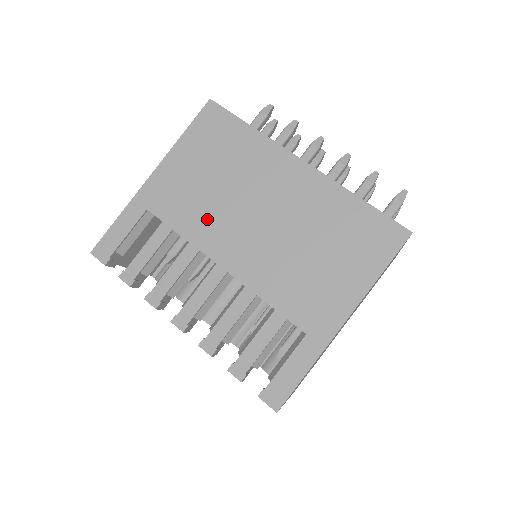
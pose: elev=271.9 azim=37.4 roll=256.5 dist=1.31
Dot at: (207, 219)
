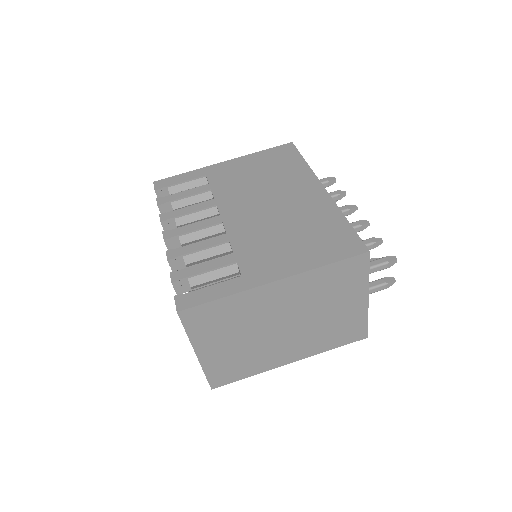
Dot at: (236, 192)
